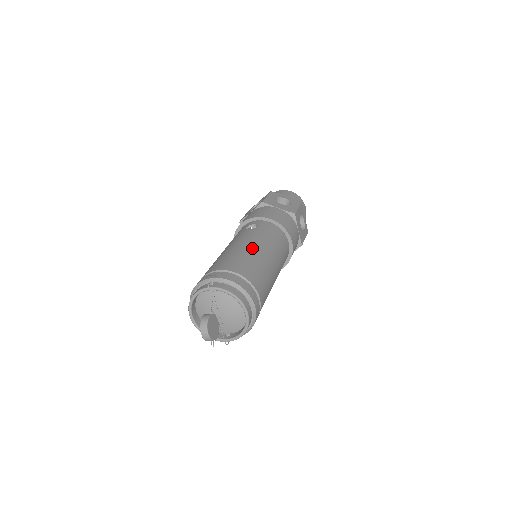
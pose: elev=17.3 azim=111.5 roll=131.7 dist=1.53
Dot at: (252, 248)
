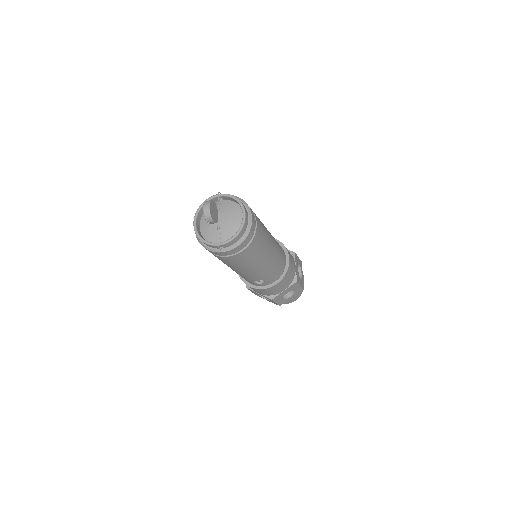
Dot at: occluded
